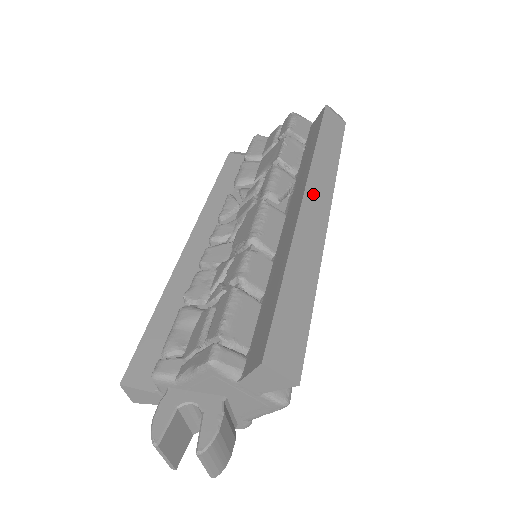
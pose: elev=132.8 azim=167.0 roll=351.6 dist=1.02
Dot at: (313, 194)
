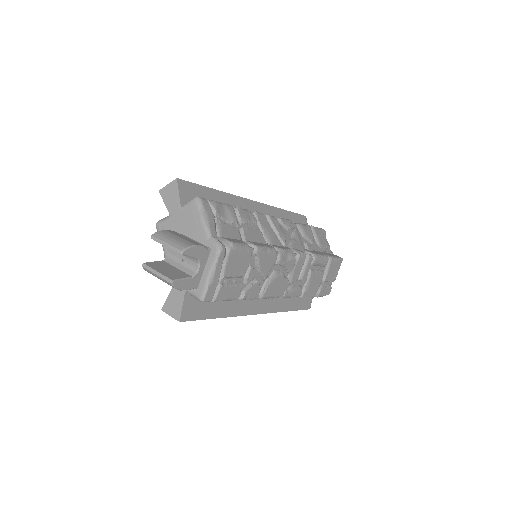
Dot at: occluded
